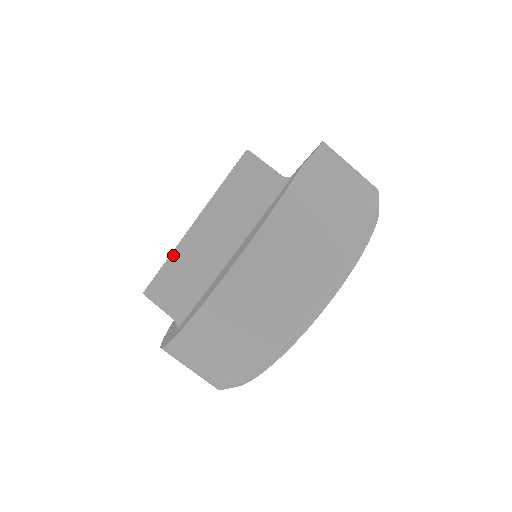
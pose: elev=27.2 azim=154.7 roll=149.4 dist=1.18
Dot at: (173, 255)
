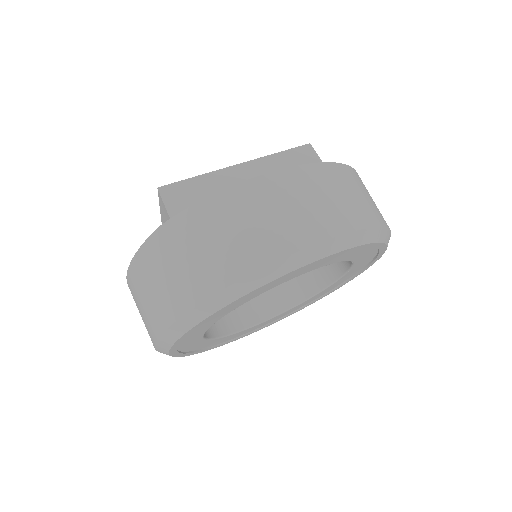
Dot at: occluded
